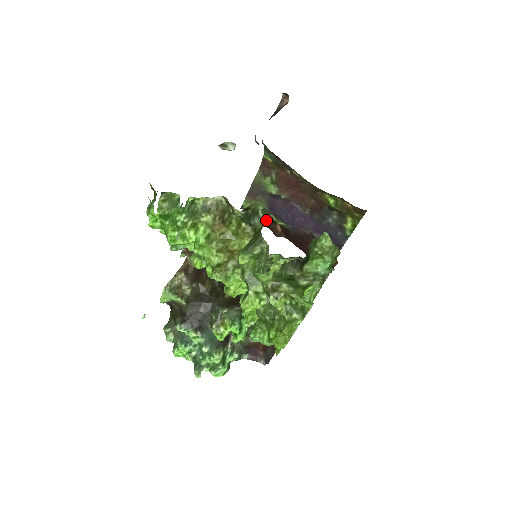
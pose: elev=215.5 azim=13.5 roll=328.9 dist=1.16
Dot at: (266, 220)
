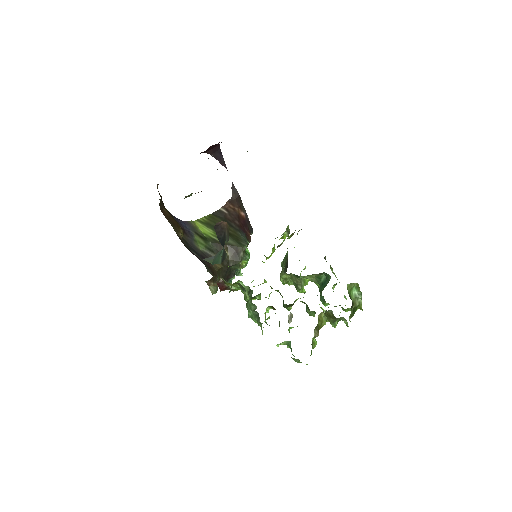
Dot at: (330, 311)
